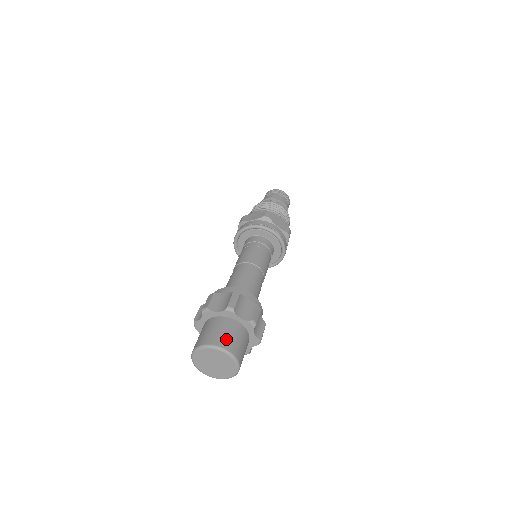
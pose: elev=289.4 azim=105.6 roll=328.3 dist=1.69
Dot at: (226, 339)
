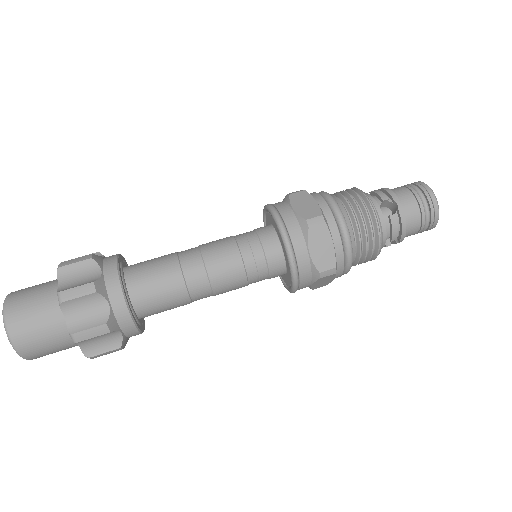
Dot at: (24, 322)
